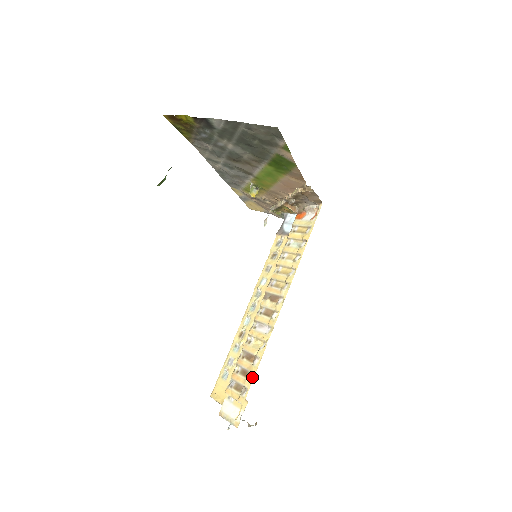
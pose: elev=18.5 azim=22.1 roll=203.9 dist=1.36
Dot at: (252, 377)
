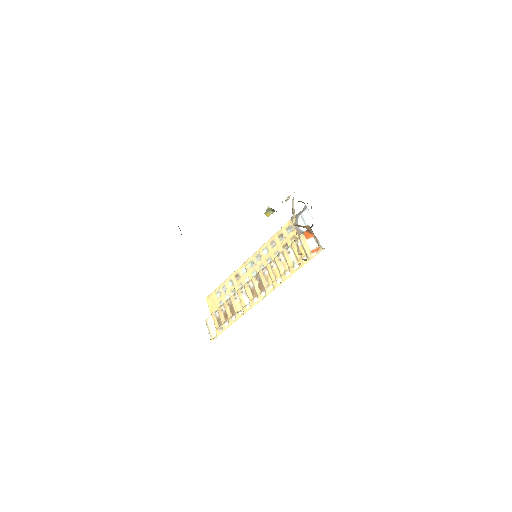
Dot at: (228, 326)
